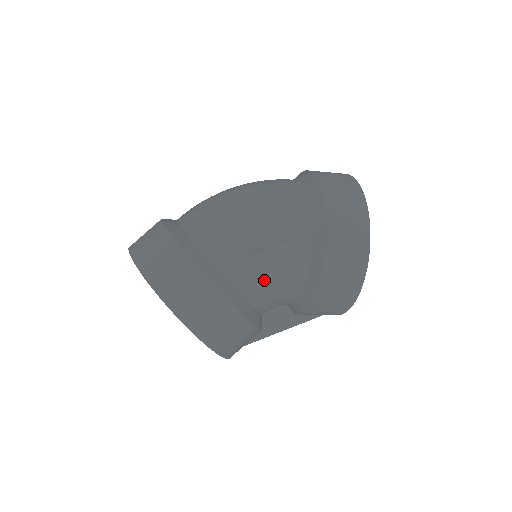
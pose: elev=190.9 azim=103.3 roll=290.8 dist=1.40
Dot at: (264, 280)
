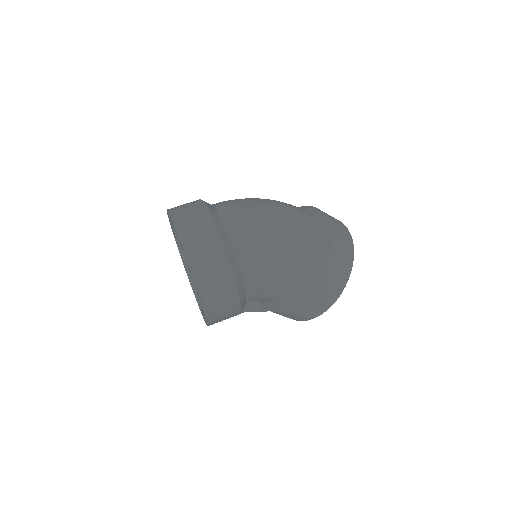
Dot at: (265, 288)
